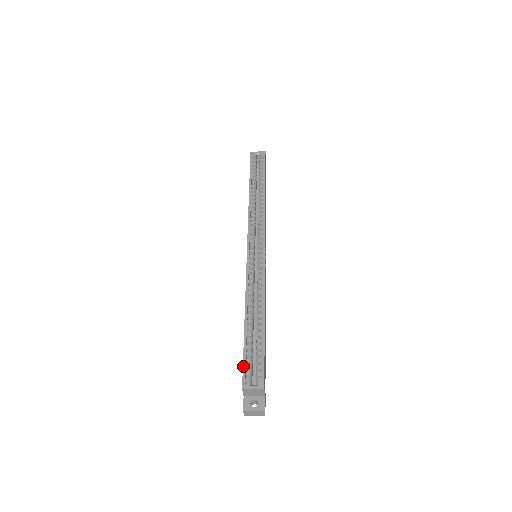
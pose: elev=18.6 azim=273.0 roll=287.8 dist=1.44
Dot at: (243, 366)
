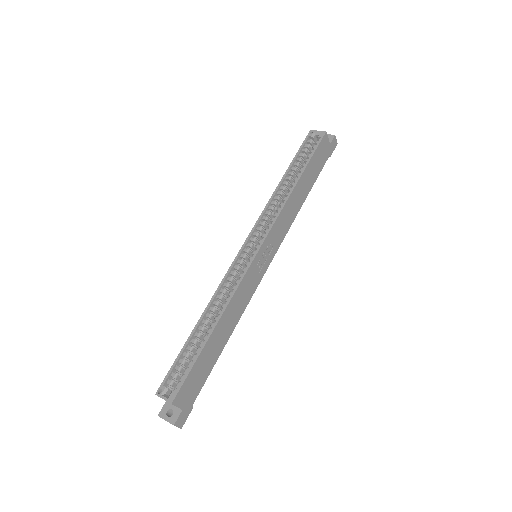
Dot at: (168, 372)
